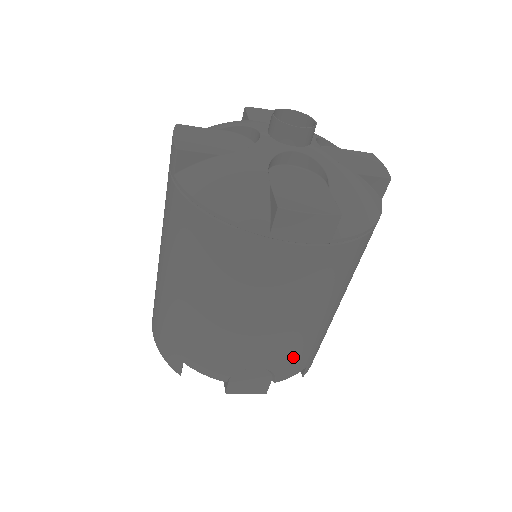
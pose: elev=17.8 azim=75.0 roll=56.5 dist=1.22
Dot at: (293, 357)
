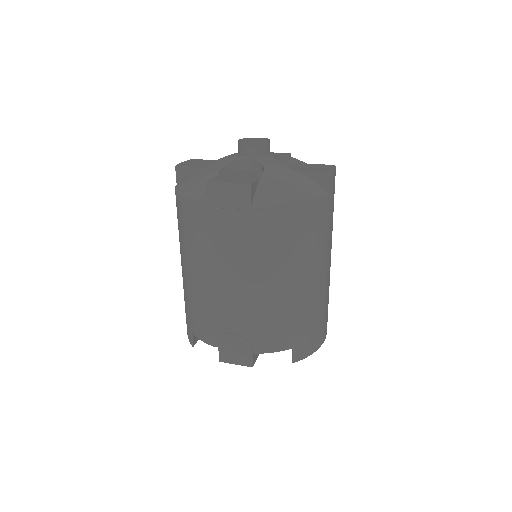
Dot at: (263, 327)
